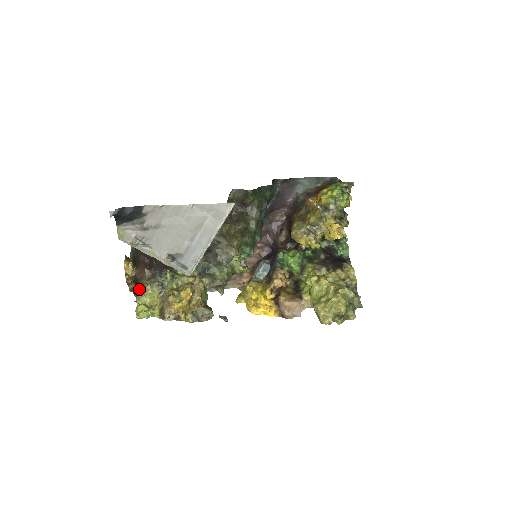
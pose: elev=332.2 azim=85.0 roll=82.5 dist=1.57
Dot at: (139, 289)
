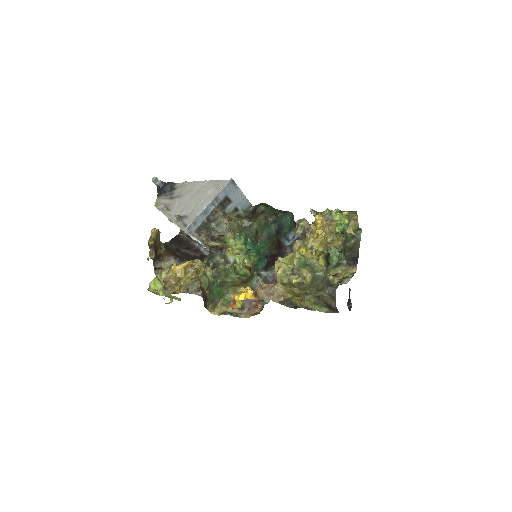
Dot at: (160, 267)
